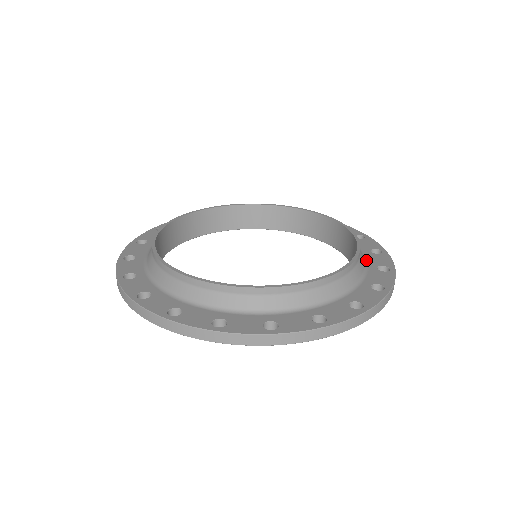
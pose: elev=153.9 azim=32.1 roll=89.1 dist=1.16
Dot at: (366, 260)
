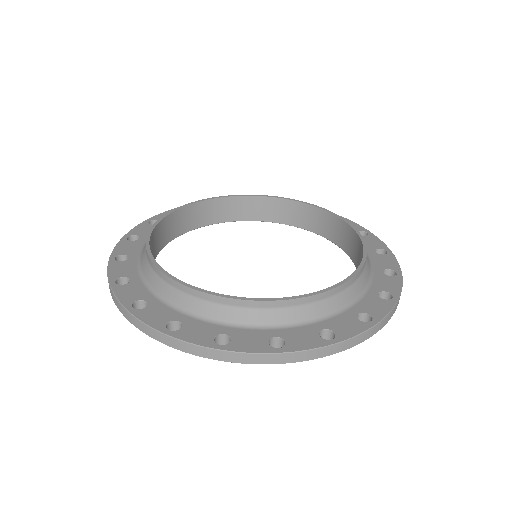
Dot at: occluded
